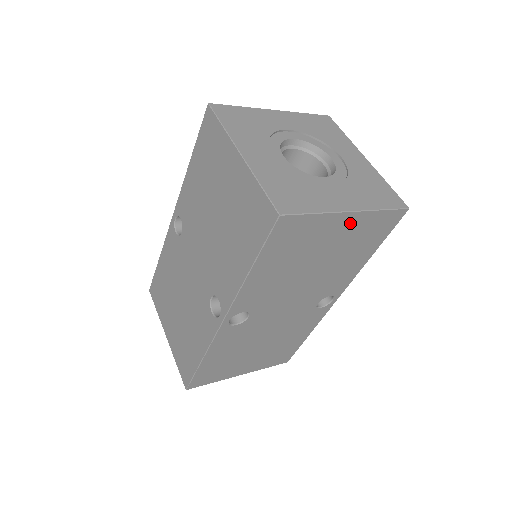
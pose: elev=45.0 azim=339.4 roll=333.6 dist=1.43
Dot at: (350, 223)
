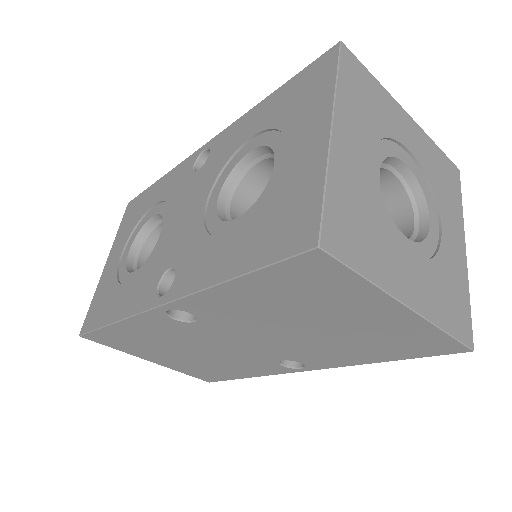
Dot at: occluded
